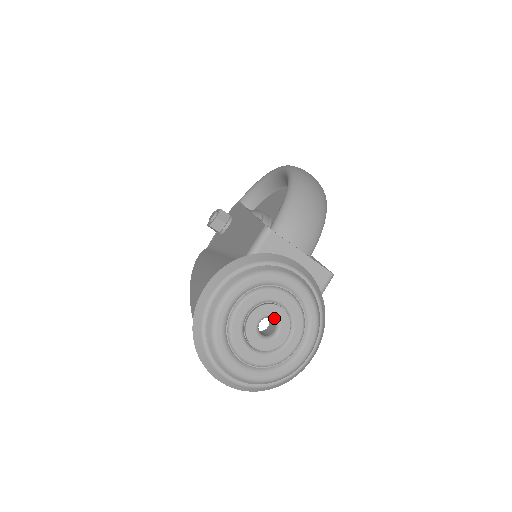
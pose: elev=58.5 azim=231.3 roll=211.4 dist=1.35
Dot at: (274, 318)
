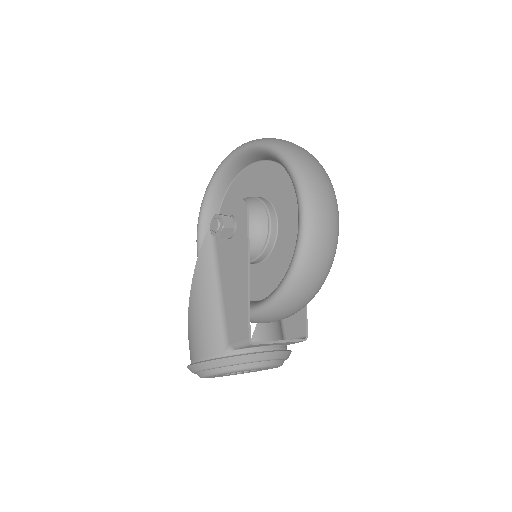
Dot at: occluded
